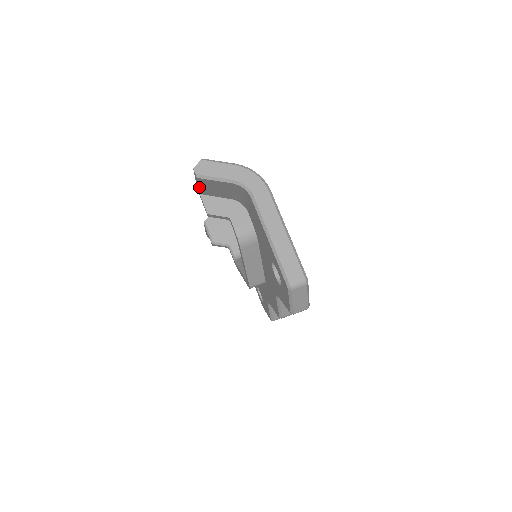
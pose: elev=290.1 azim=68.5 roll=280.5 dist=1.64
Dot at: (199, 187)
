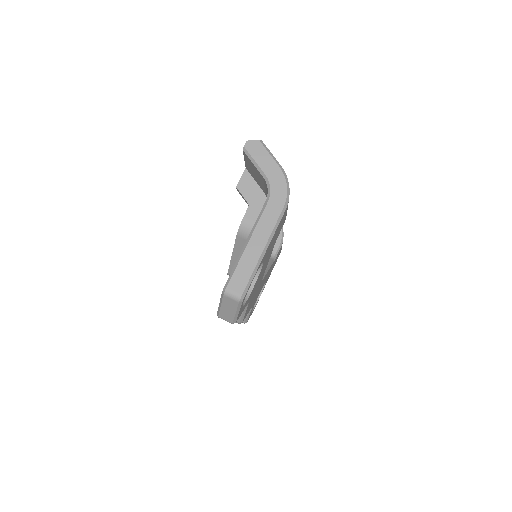
Dot at: (245, 161)
